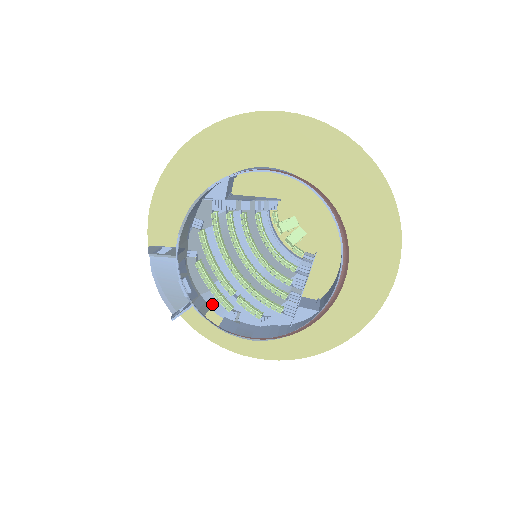
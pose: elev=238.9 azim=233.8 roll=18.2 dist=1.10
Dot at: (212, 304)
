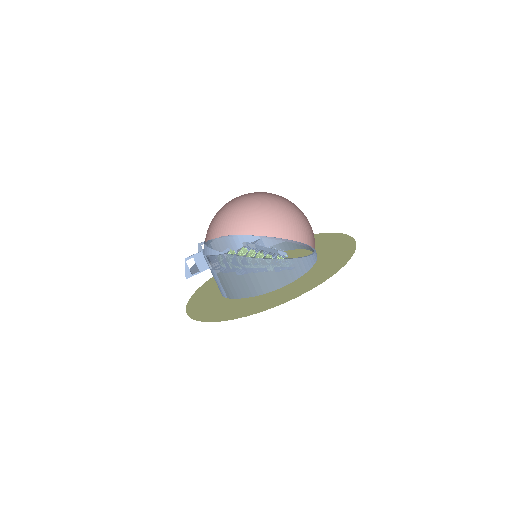
Dot at: occluded
